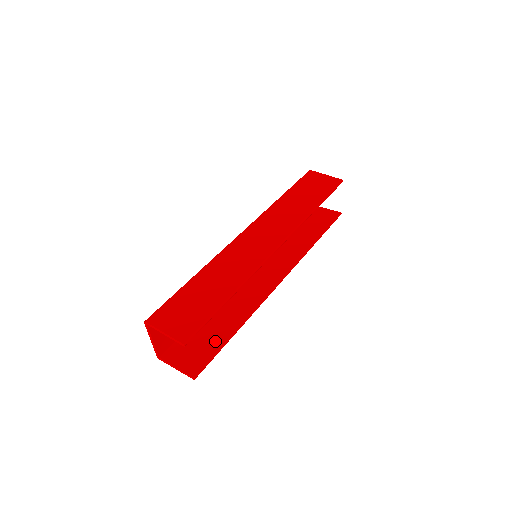
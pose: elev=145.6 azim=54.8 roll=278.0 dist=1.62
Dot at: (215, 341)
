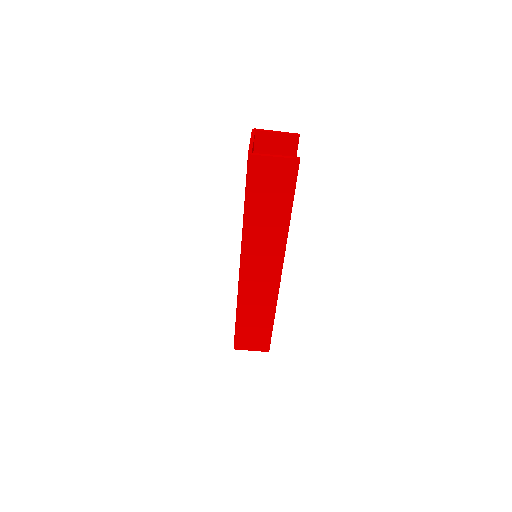
Dot at: occluded
